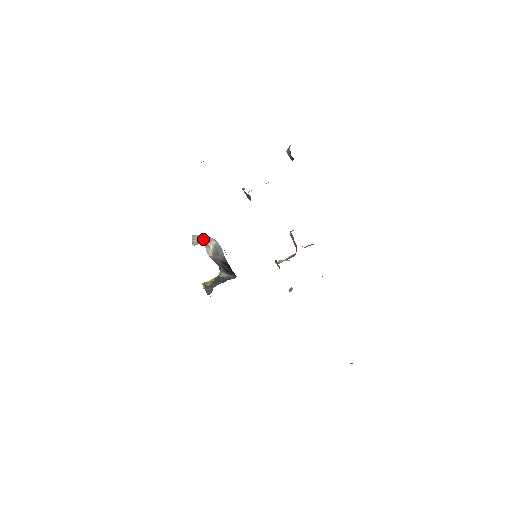
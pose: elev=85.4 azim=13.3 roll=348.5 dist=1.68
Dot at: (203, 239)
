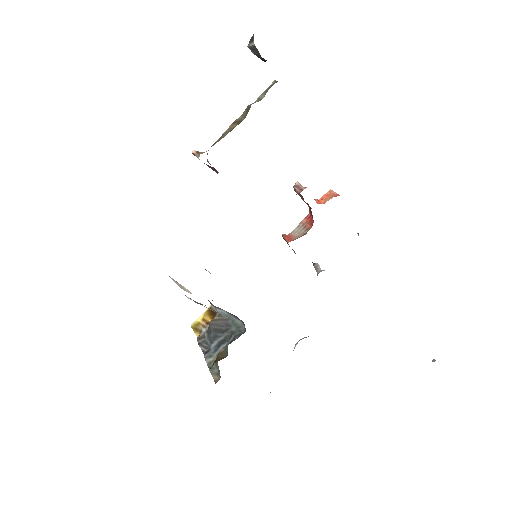
Dot at: occluded
